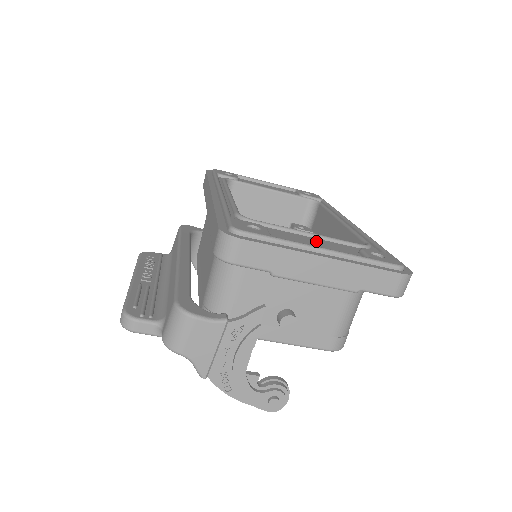
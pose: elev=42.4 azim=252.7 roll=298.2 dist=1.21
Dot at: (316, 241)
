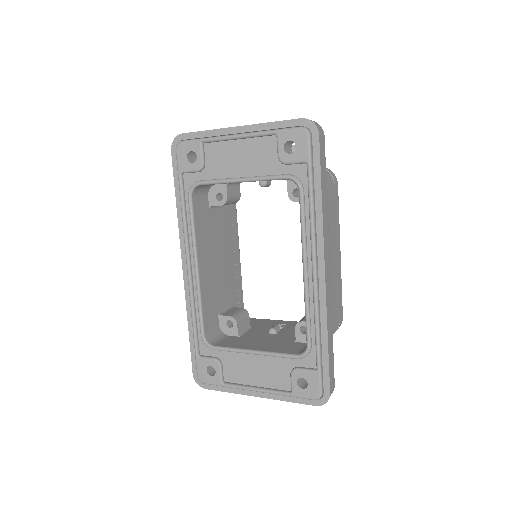
Dot at: (258, 363)
